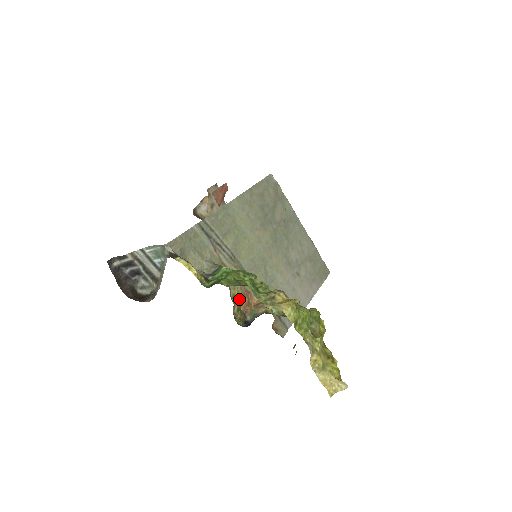
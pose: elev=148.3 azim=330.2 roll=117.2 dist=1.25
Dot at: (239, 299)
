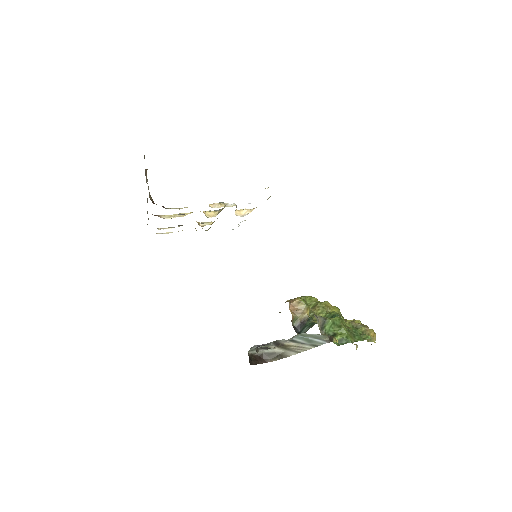
Dot at: occluded
